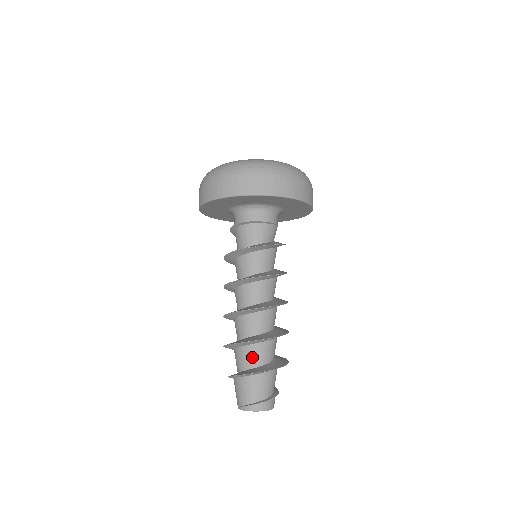
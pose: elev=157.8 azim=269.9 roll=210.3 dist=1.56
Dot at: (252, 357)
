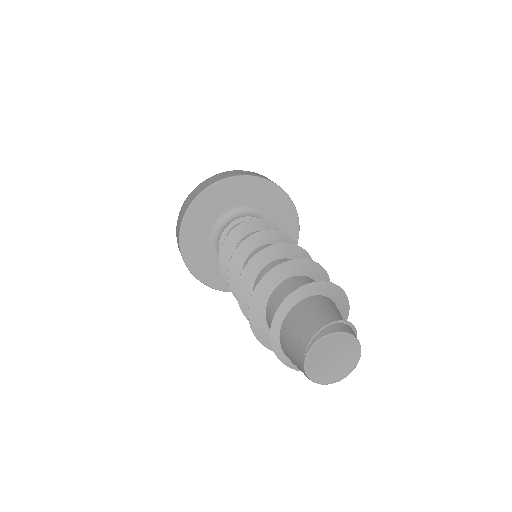
Dot at: occluded
